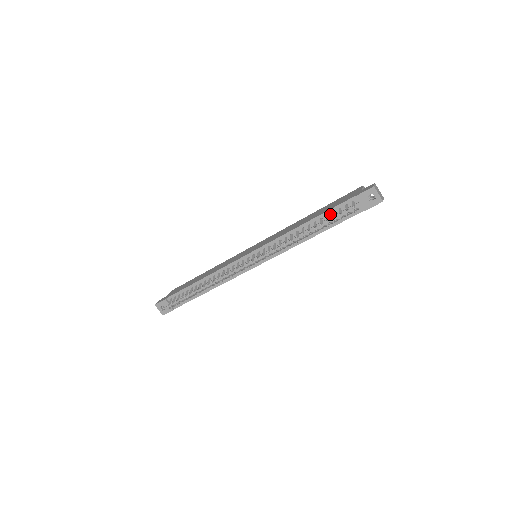
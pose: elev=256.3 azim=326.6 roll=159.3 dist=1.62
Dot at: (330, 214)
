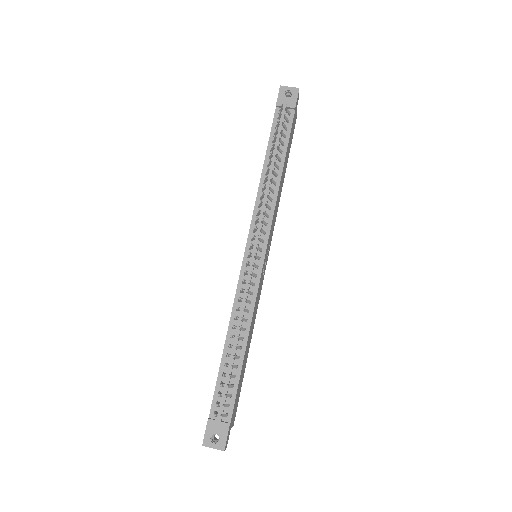
Dot at: occluded
